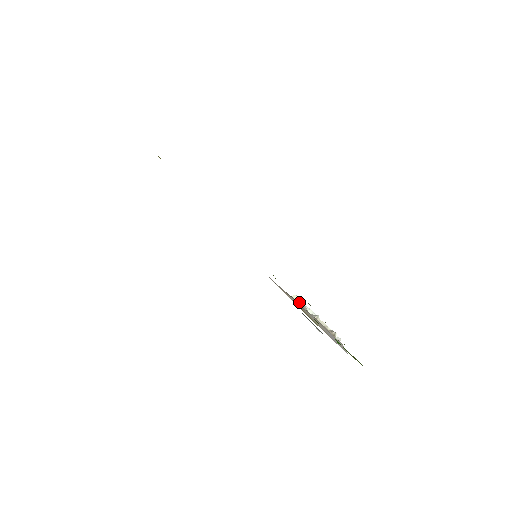
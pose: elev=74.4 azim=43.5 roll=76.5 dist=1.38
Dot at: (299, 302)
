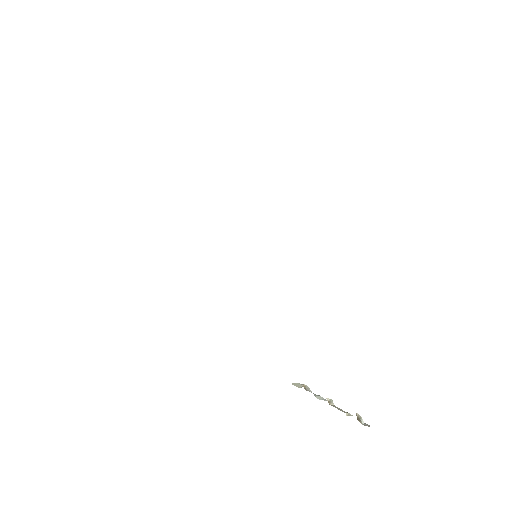
Dot at: (303, 384)
